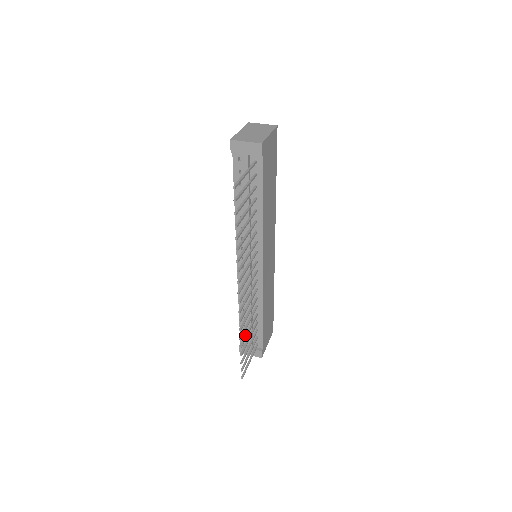
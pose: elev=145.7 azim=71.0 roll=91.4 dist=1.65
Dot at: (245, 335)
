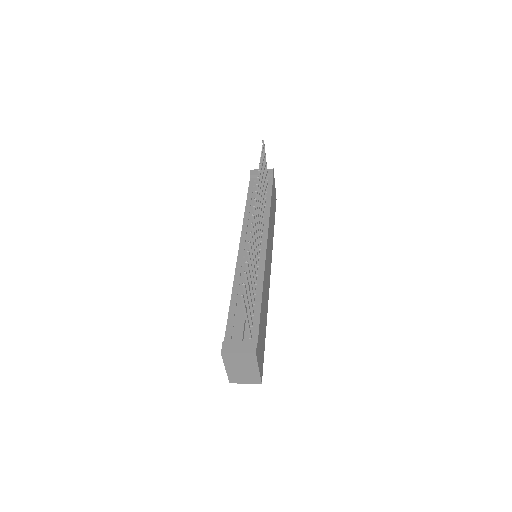
Dot at: (249, 264)
